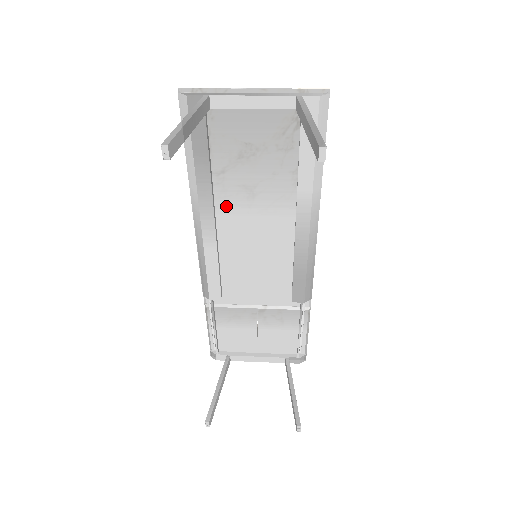
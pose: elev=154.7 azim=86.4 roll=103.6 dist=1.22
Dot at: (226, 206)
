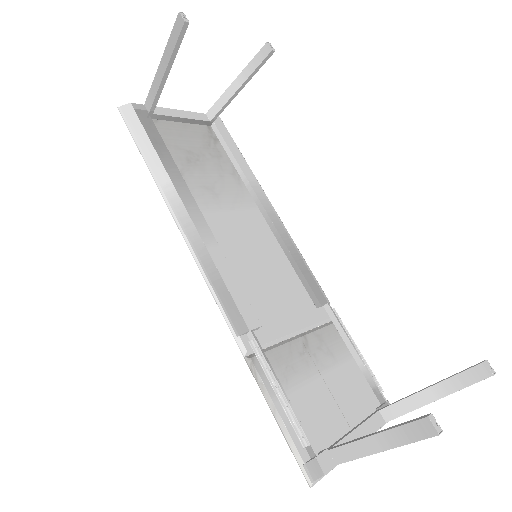
Dot at: (201, 203)
